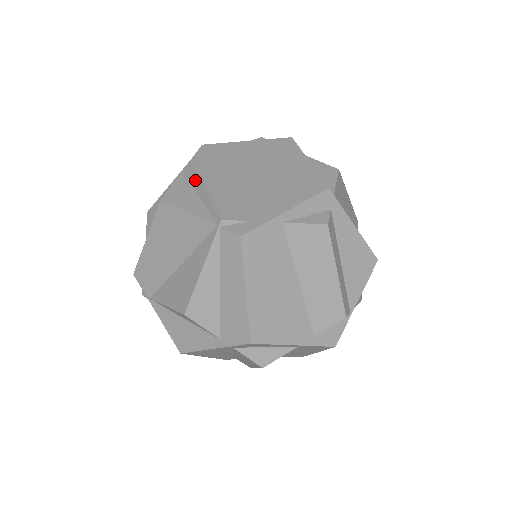
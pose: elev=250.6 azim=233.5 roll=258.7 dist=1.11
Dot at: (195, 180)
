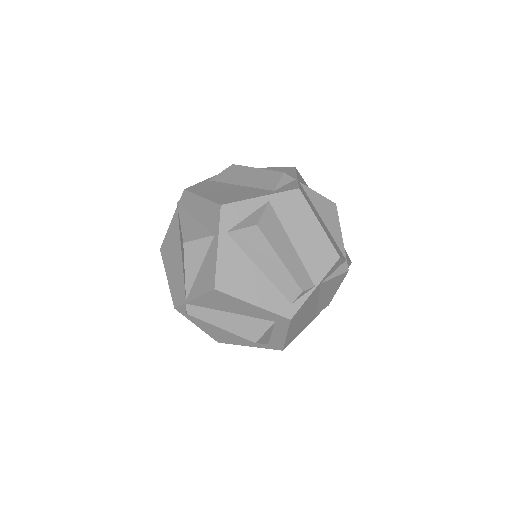
Dot at: occluded
